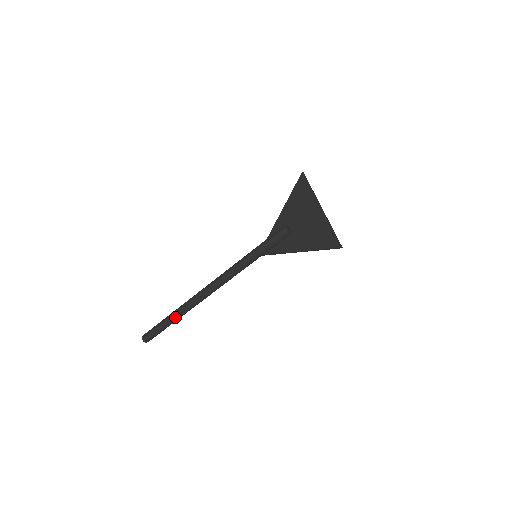
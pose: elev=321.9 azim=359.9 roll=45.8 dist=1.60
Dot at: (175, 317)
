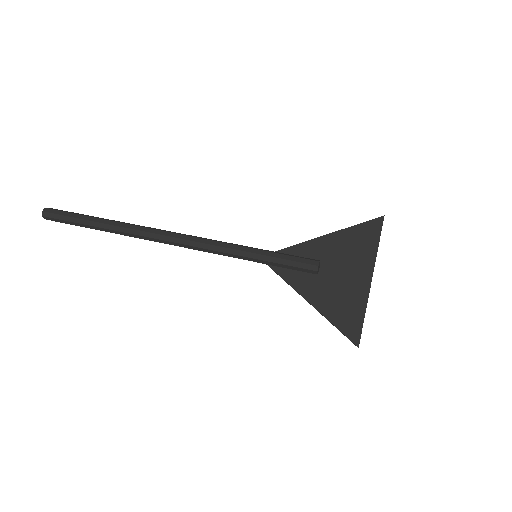
Dot at: (105, 228)
